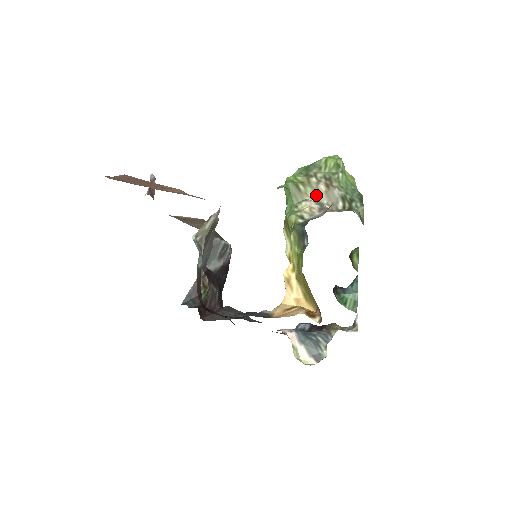
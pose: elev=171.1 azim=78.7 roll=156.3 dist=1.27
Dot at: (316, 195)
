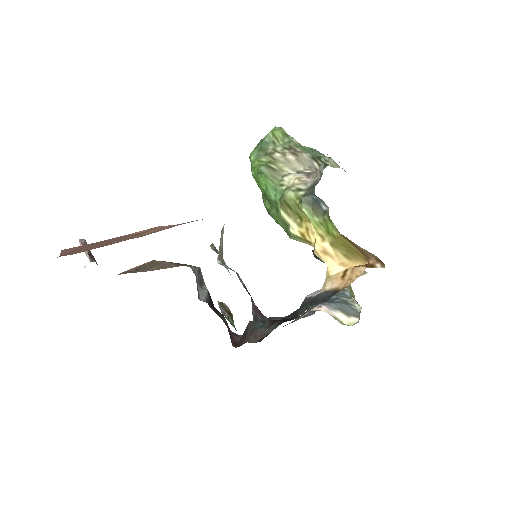
Dot at: (290, 167)
